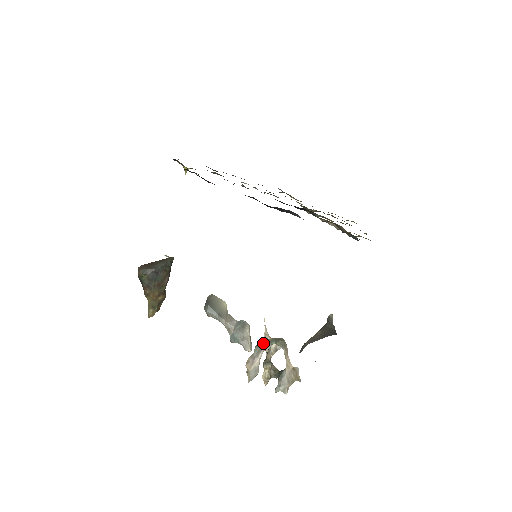
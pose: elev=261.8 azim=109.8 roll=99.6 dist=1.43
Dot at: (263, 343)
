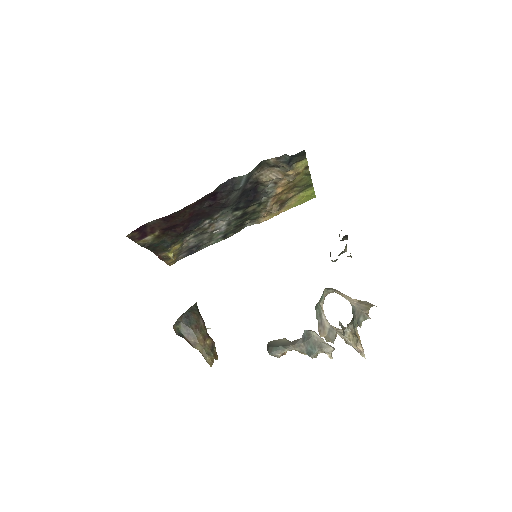
Dot at: (317, 307)
